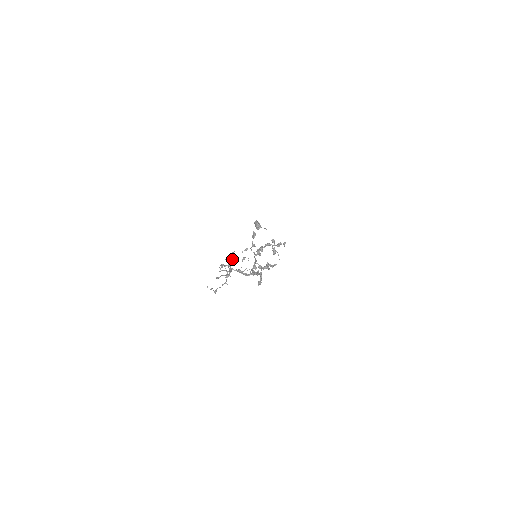
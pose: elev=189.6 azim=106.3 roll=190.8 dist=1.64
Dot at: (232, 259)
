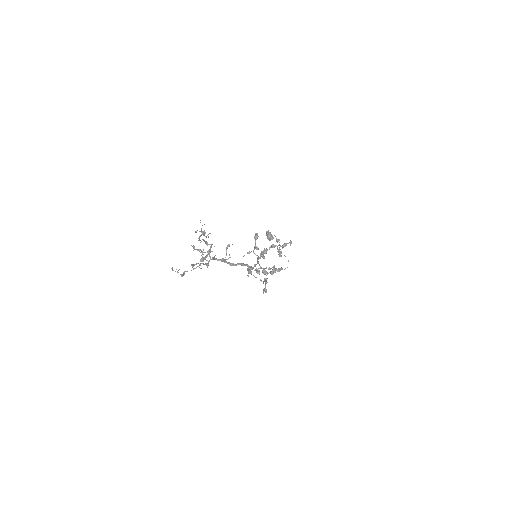
Dot at: (211, 244)
